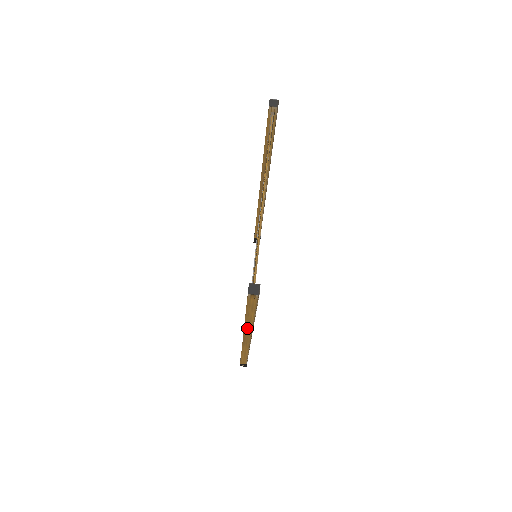
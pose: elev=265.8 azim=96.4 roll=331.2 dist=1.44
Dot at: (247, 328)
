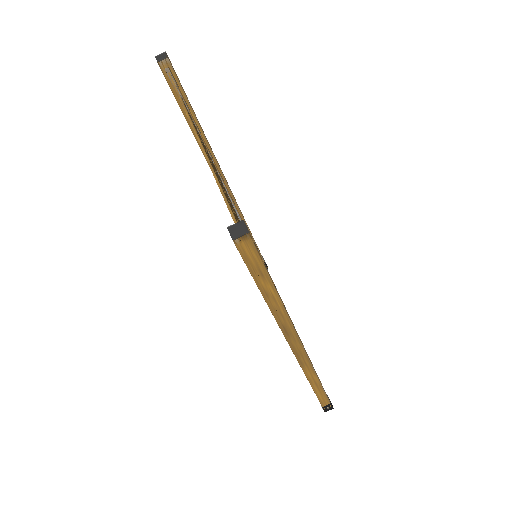
Dot at: (284, 327)
